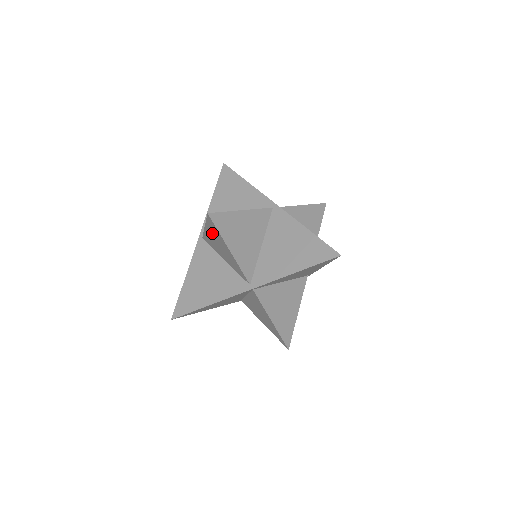
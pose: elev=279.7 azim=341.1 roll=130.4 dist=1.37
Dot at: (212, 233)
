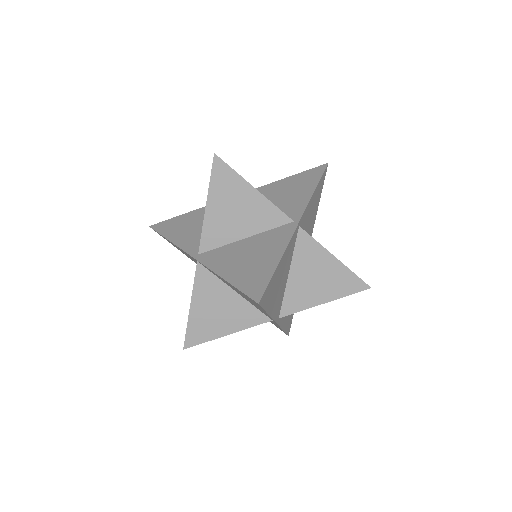
Dot at: (221, 197)
